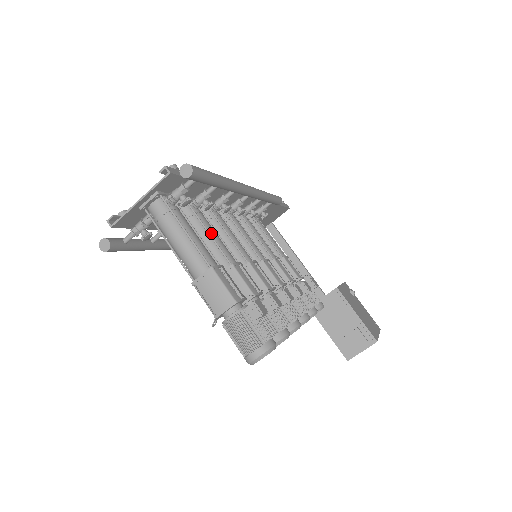
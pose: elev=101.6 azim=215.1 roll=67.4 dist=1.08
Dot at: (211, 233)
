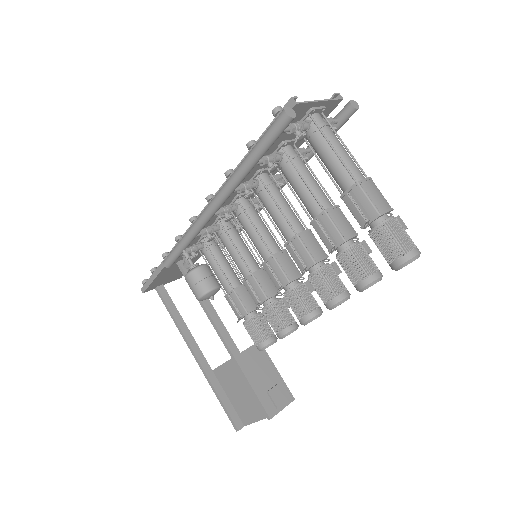
Dot at: (313, 178)
